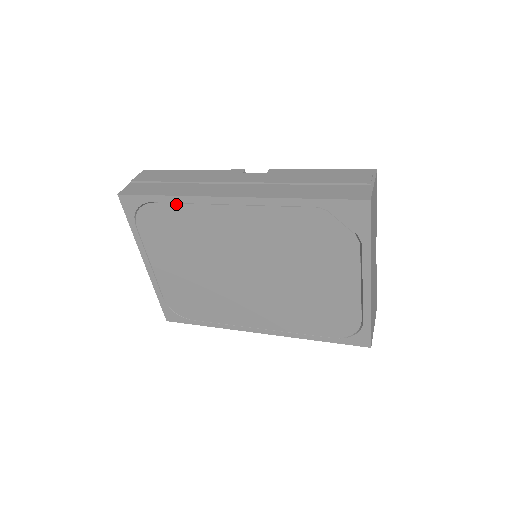
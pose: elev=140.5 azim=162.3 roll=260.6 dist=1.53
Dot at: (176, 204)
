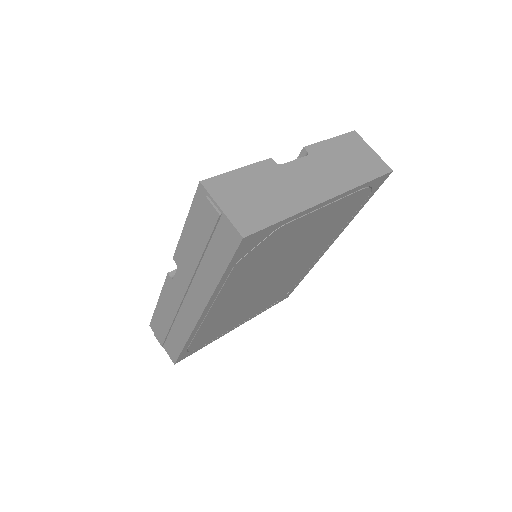
Dot at: (194, 338)
